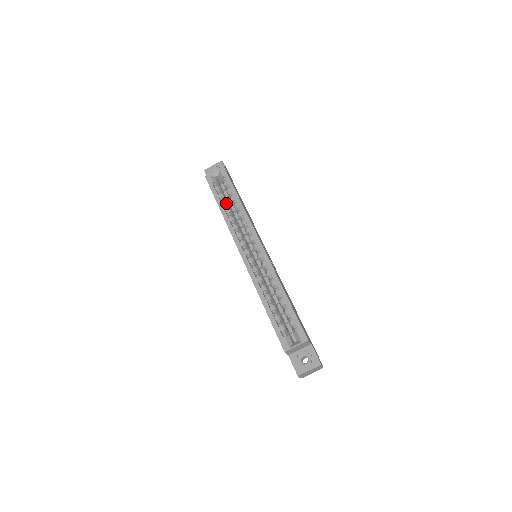
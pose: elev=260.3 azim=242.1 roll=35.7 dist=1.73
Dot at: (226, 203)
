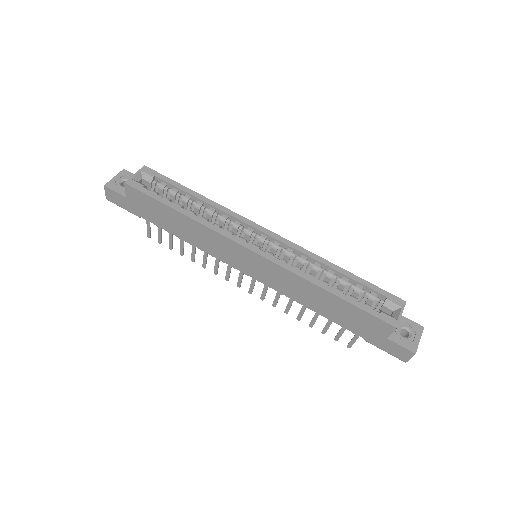
Dot at: (181, 205)
